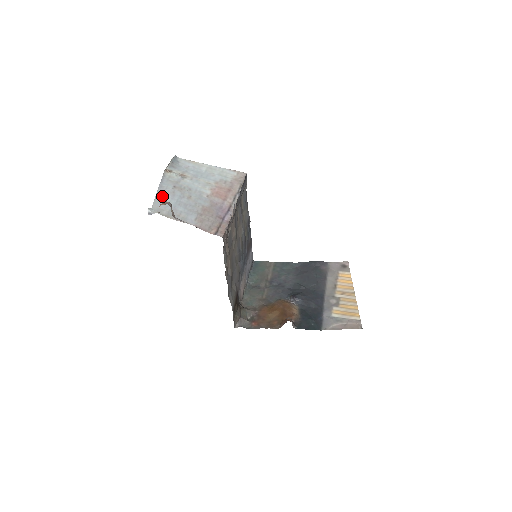
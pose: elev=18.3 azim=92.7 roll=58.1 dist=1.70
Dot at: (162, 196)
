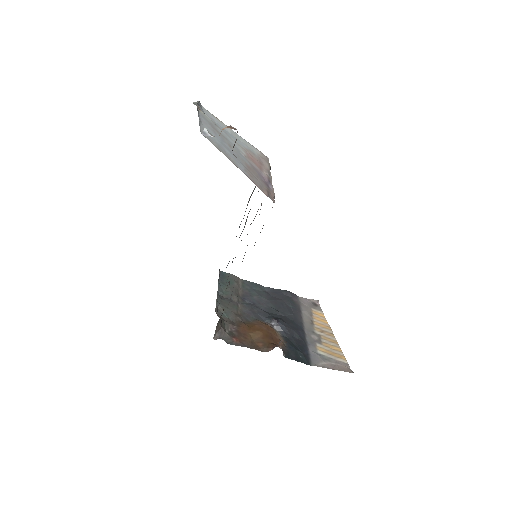
Dot at: (205, 127)
